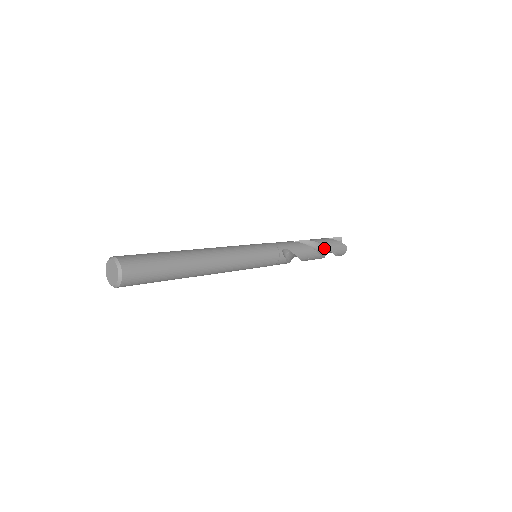
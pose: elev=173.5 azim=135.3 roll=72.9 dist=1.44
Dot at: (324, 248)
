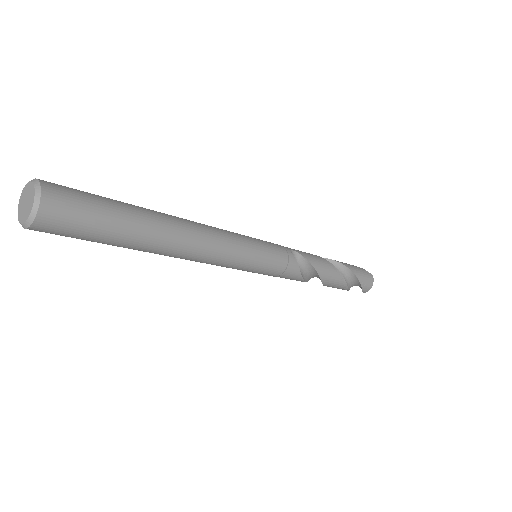
Dot at: (344, 270)
